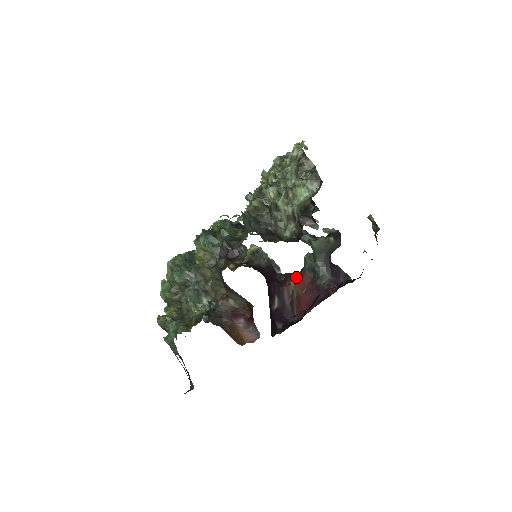
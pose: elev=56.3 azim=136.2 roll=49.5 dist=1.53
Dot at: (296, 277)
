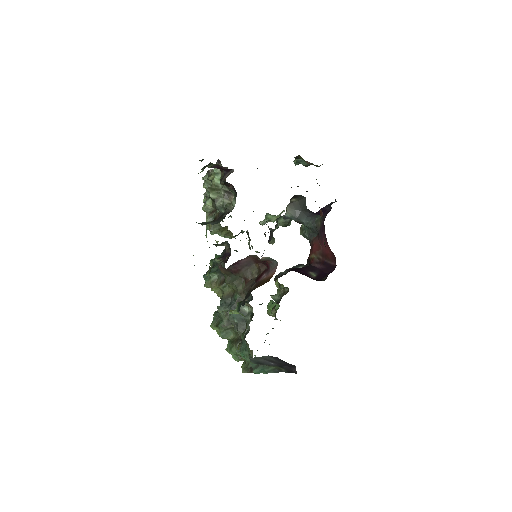
Dot at: (311, 251)
